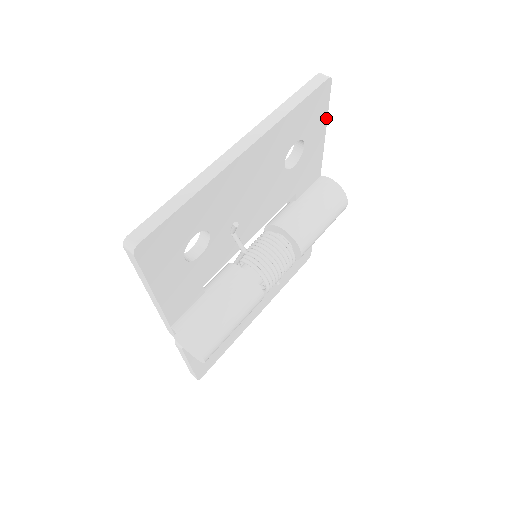
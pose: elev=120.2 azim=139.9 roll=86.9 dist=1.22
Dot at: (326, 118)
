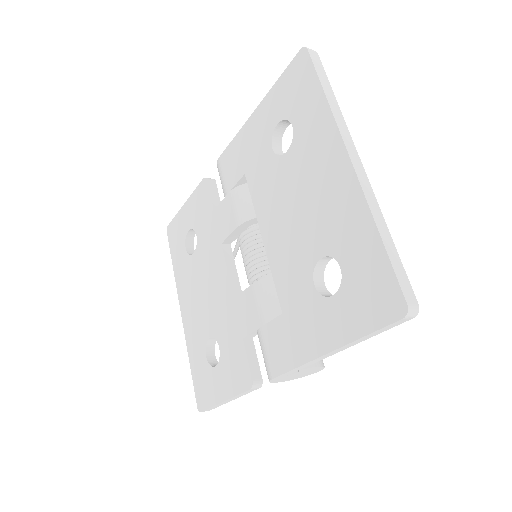
Dot at: occluded
